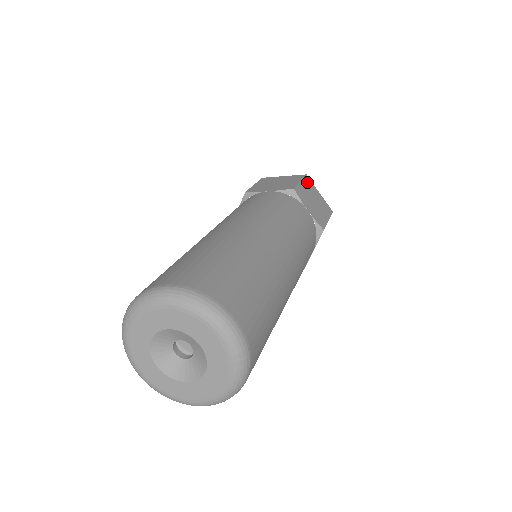
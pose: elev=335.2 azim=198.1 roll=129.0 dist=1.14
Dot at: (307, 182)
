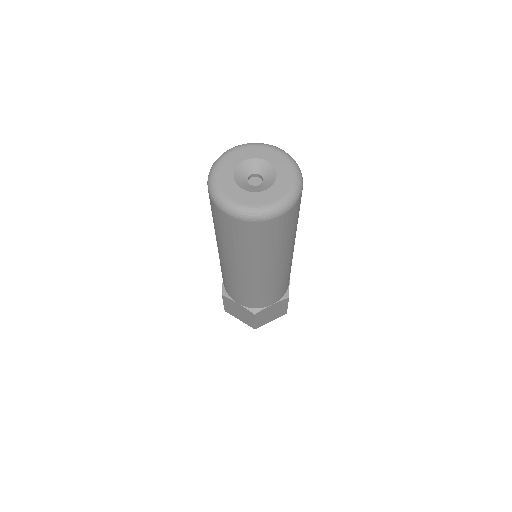
Dot at: occluded
